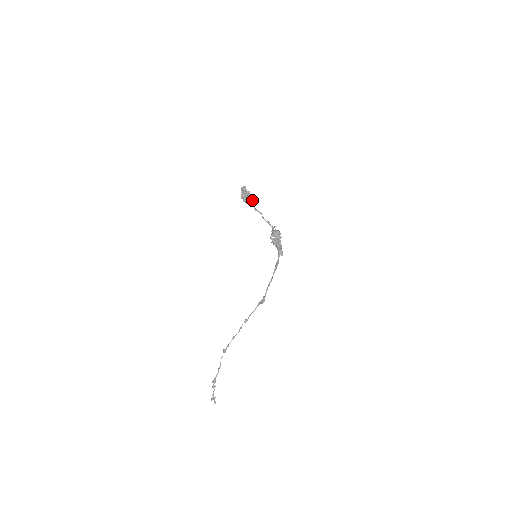
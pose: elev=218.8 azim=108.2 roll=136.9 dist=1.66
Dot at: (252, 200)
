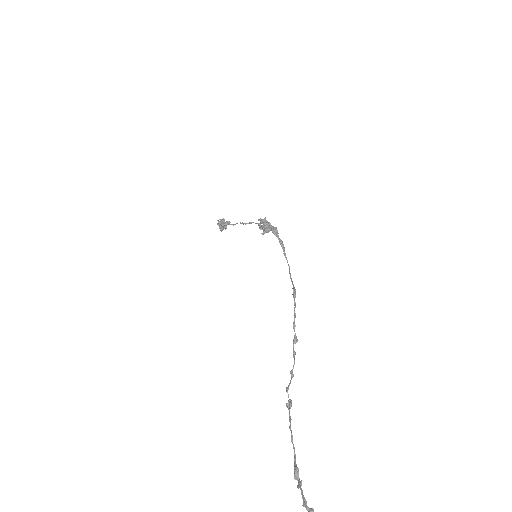
Dot at: (227, 221)
